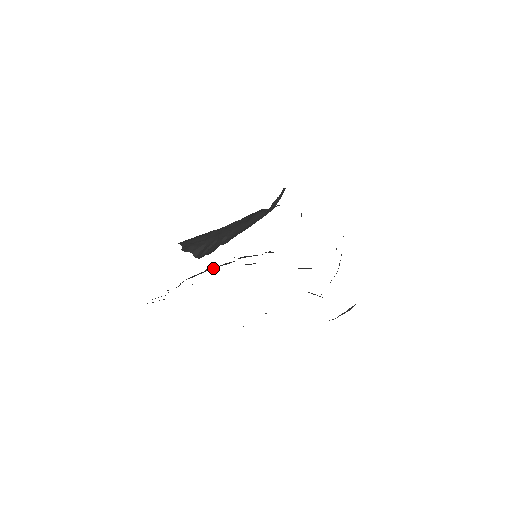
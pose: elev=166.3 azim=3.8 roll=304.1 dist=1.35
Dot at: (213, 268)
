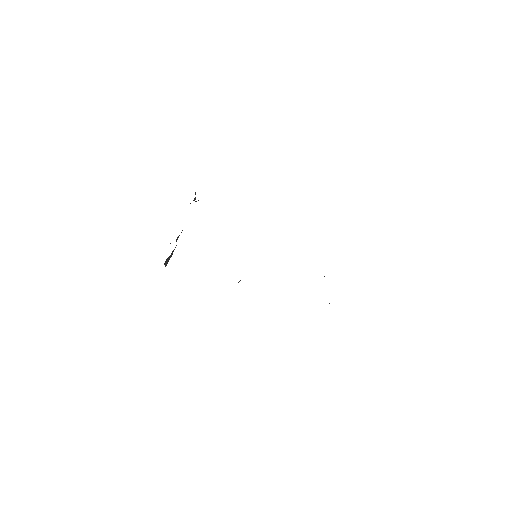
Dot at: occluded
